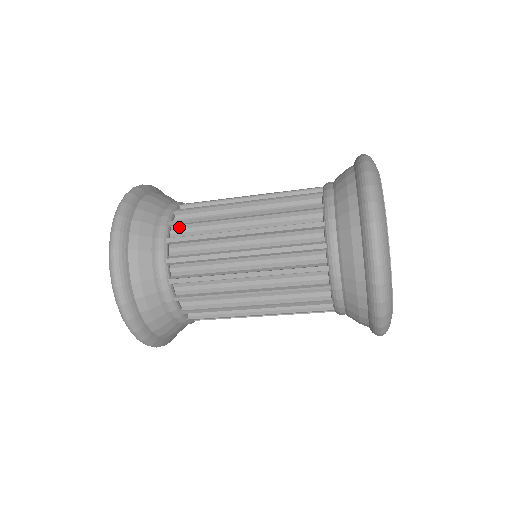
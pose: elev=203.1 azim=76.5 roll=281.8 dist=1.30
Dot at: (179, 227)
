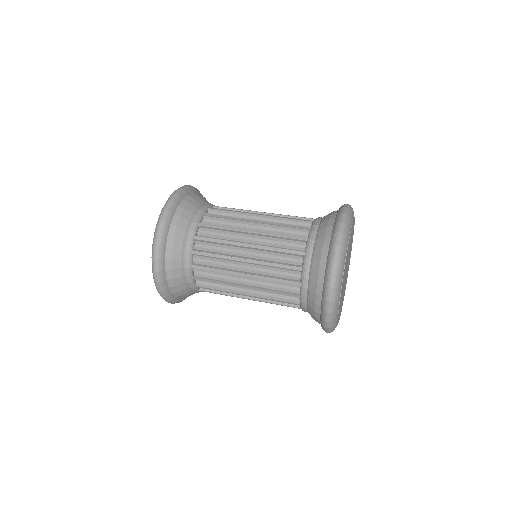
Dot at: (201, 241)
